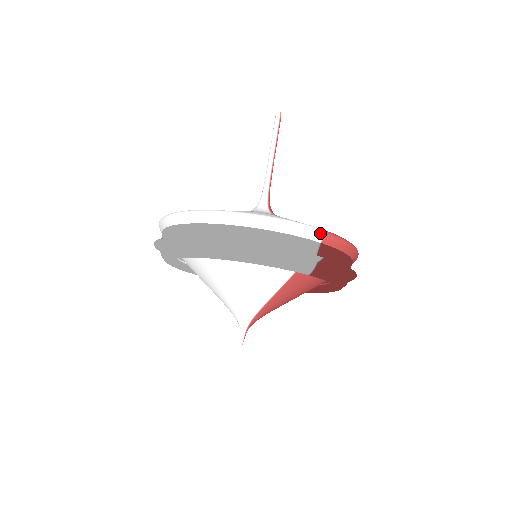
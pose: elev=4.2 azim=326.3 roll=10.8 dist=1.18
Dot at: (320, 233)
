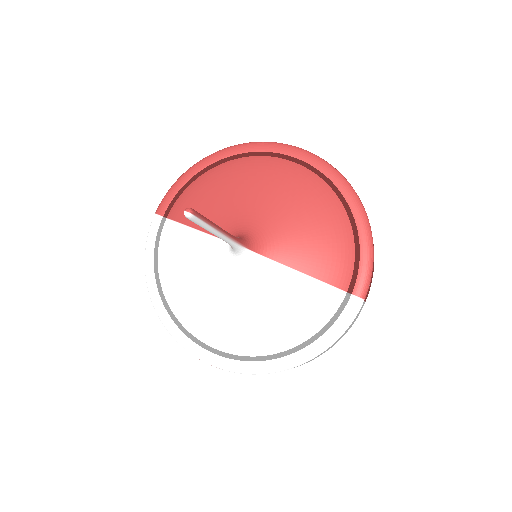
Dot at: (361, 306)
